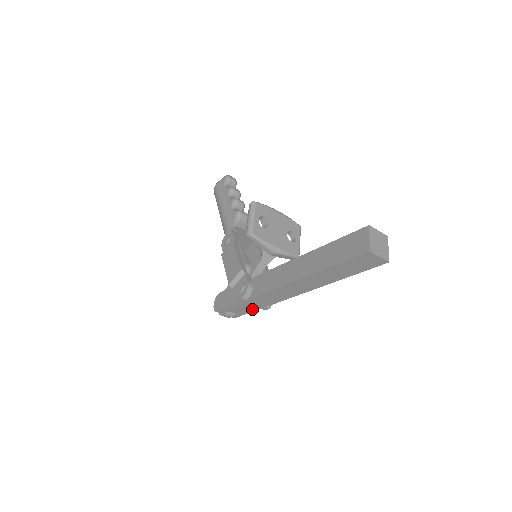
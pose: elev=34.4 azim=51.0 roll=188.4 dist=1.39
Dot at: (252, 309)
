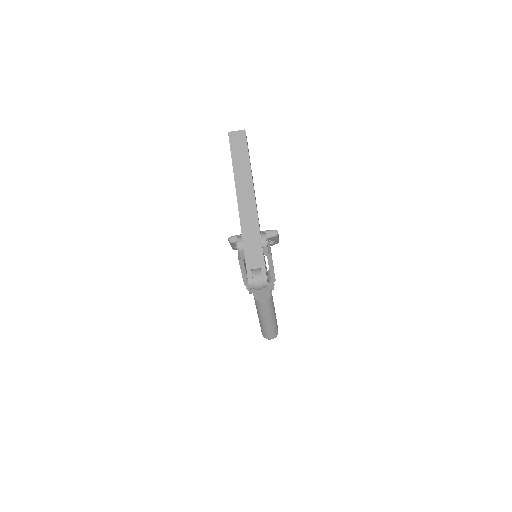
Dot at: (259, 249)
